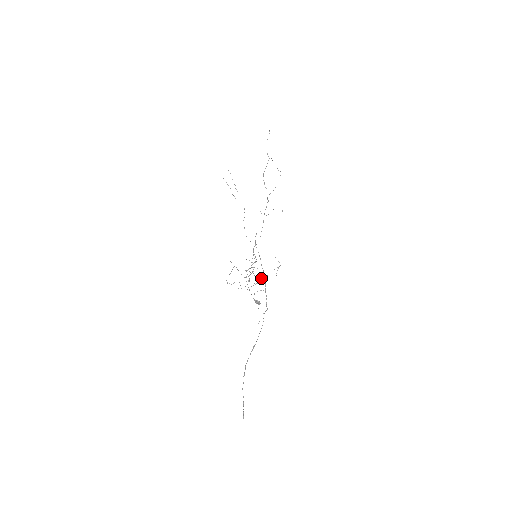
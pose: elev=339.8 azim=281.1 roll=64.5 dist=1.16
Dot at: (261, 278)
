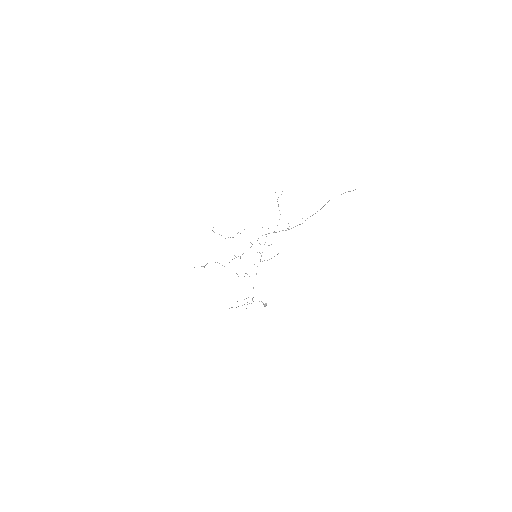
Dot at: occluded
